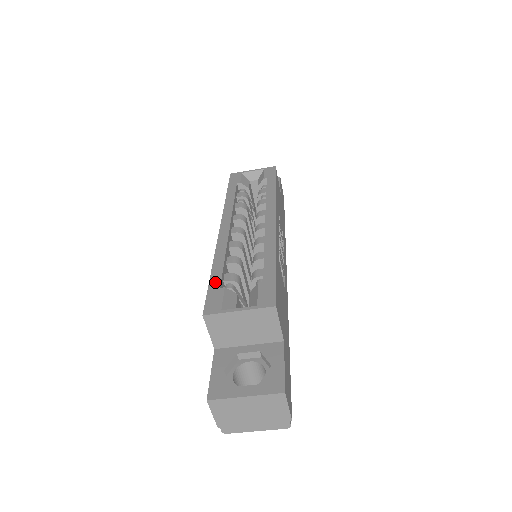
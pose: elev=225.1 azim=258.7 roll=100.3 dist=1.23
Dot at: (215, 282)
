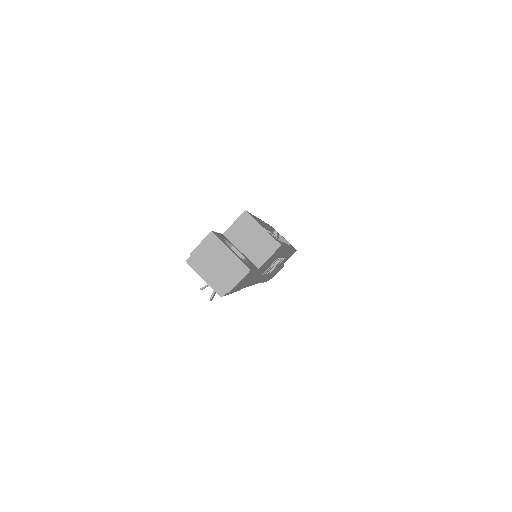
Dot at: occluded
